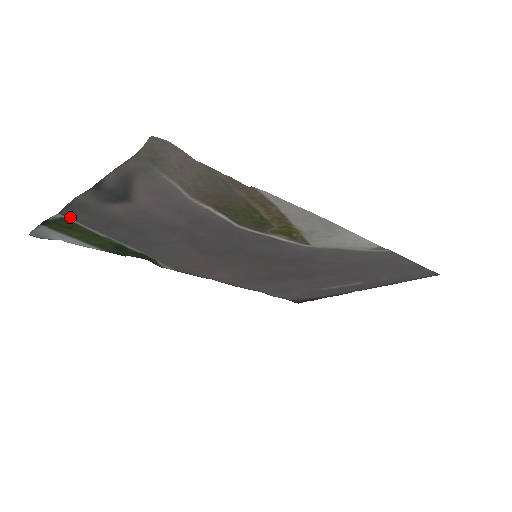
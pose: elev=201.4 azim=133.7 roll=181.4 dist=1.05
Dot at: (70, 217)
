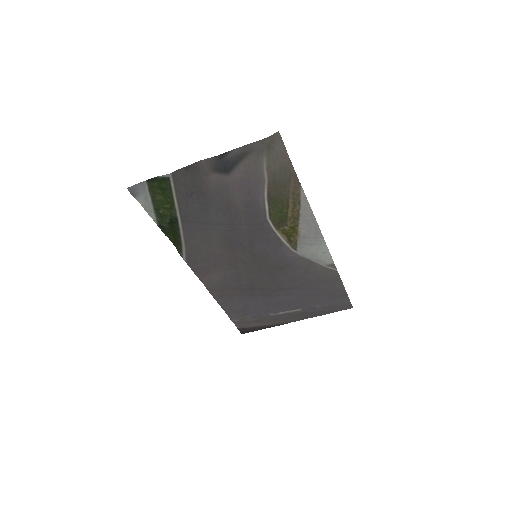
Dot at: (177, 178)
